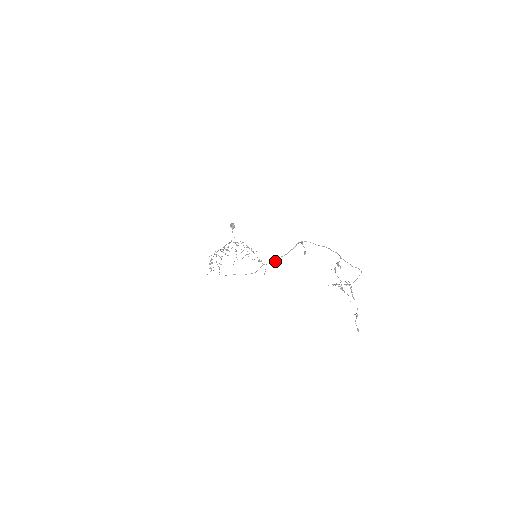
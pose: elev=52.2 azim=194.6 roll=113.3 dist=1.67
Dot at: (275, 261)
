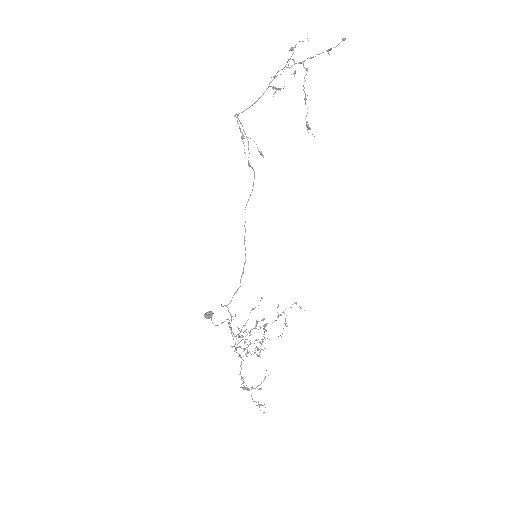
Dot at: occluded
